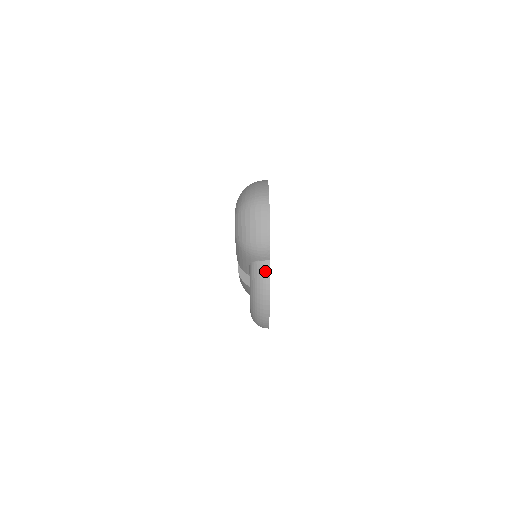
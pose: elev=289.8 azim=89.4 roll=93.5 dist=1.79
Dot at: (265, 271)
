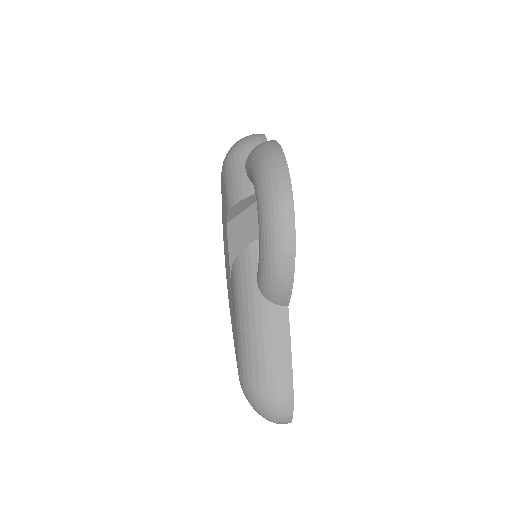
Dot at: occluded
